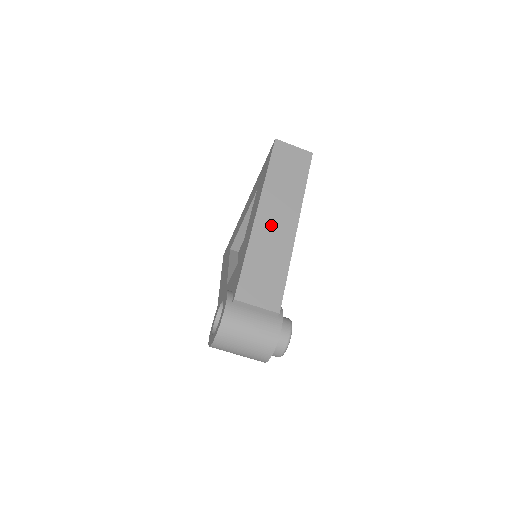
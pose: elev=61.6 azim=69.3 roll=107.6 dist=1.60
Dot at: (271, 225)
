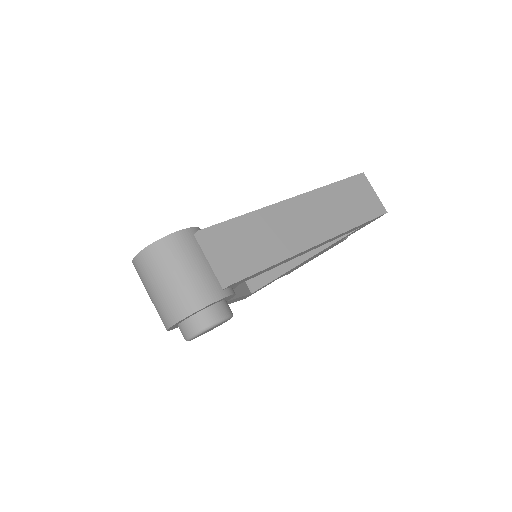
Dot at: (296, 218)
